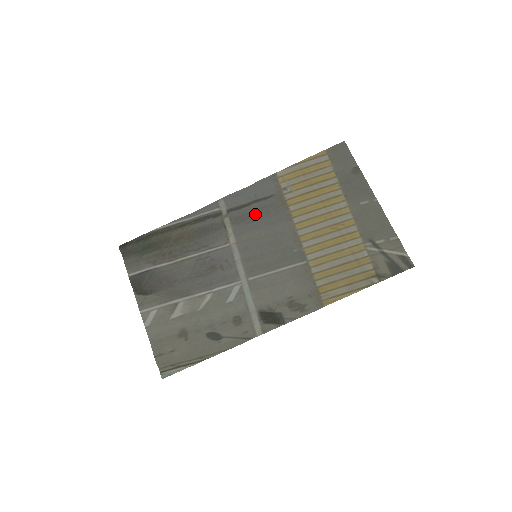
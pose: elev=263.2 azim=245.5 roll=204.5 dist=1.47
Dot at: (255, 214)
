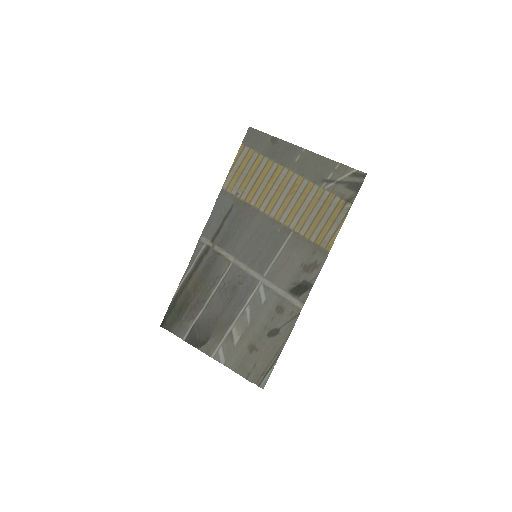
Dot at: (232, 228)
